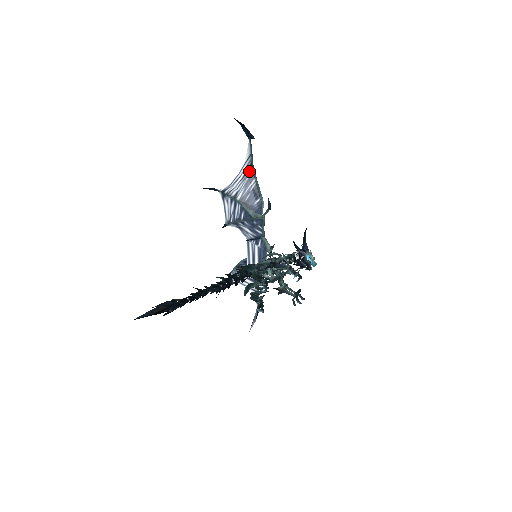
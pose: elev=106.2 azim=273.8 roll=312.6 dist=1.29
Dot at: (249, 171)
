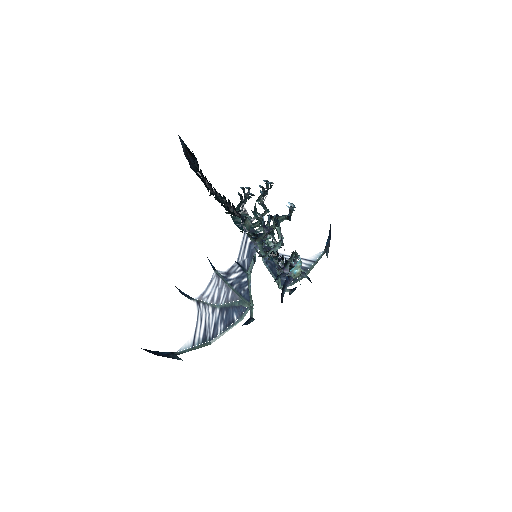
Dot at: occluded
